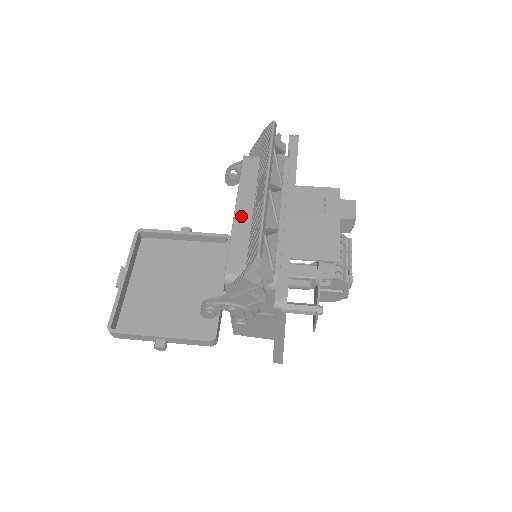
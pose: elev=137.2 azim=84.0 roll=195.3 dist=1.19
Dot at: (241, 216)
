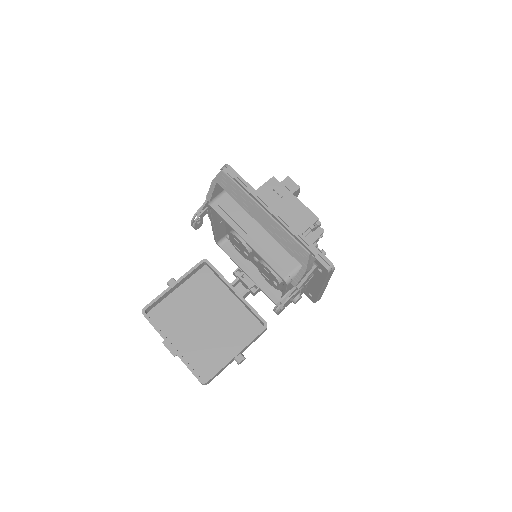
Dot at: (253, 241)
